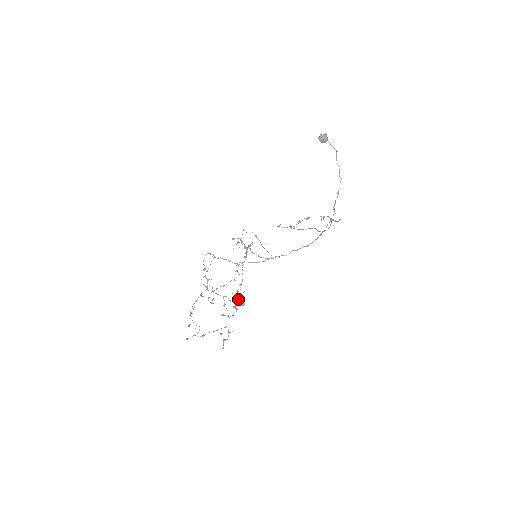
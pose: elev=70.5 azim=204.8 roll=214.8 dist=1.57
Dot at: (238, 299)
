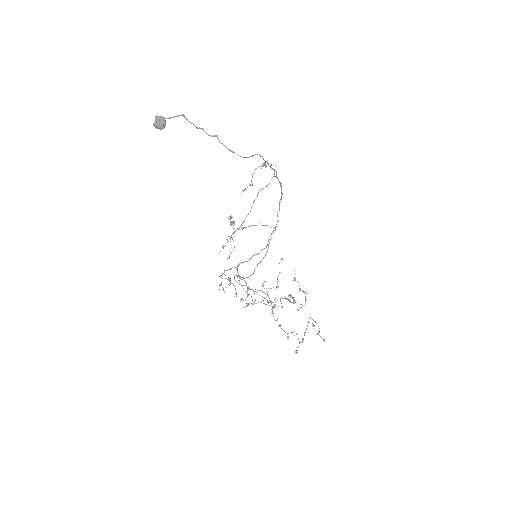
Dot at: occluded
